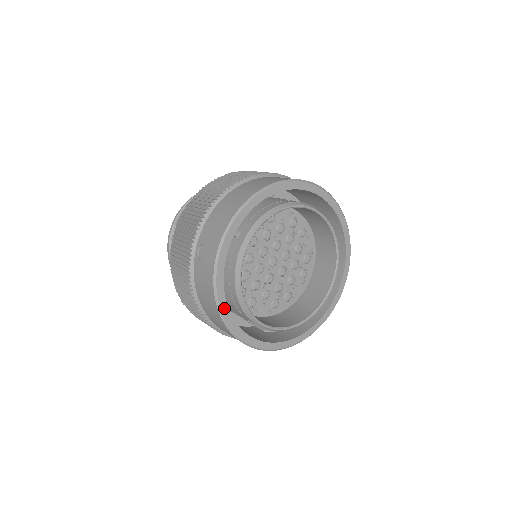
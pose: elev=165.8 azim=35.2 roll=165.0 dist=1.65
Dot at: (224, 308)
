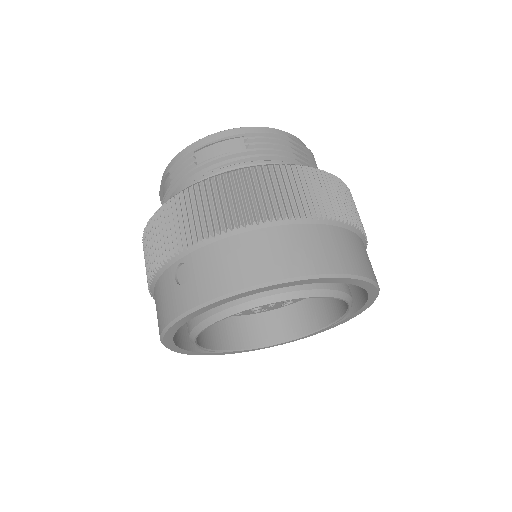
Dot at: (168, 337)
